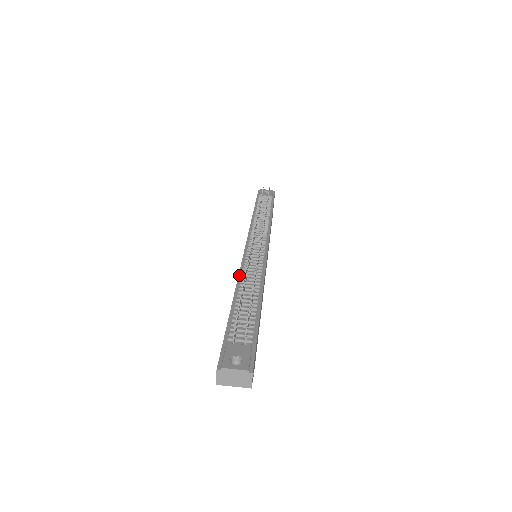
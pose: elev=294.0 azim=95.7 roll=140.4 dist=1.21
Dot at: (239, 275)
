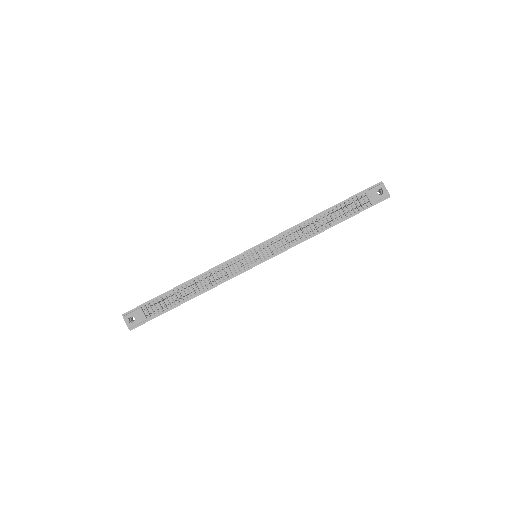
Dot at: (210, 270)
